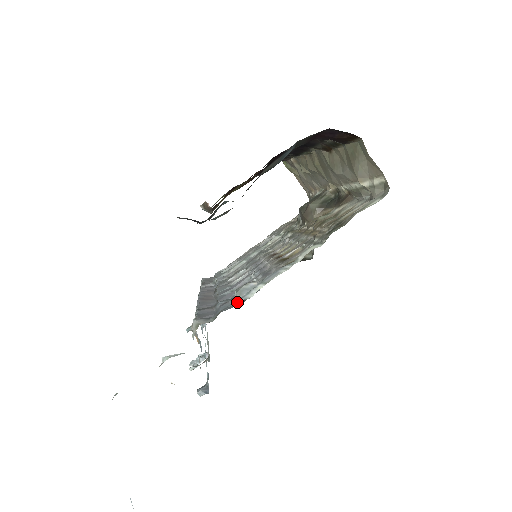
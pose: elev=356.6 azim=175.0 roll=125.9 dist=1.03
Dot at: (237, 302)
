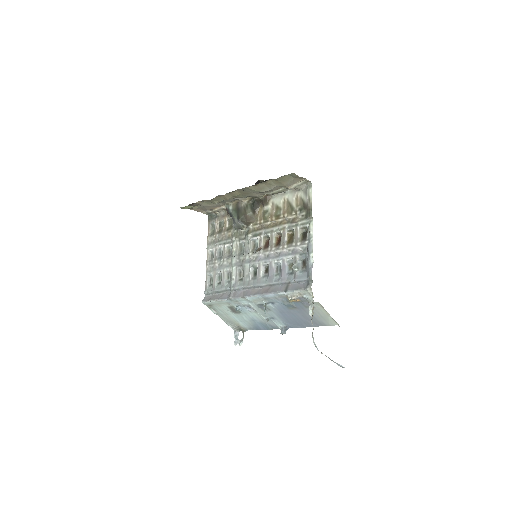
Dot at: occluded
